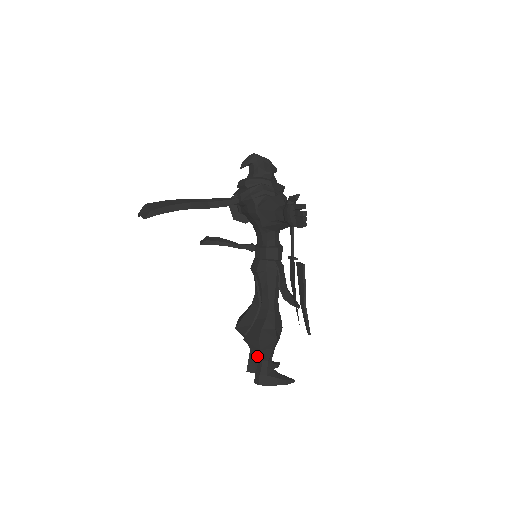
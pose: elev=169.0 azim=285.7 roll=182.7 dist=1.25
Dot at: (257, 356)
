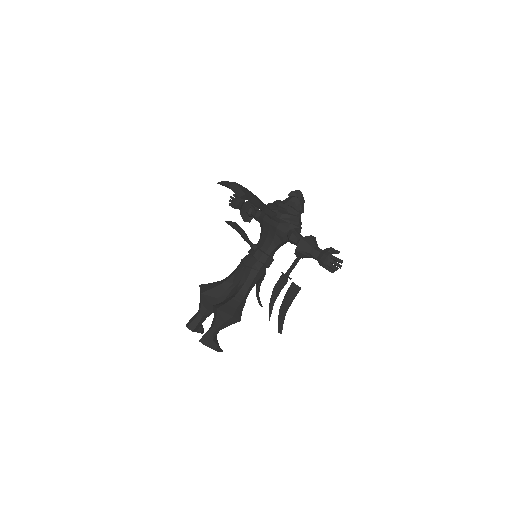
Dot at: (215, 324)
